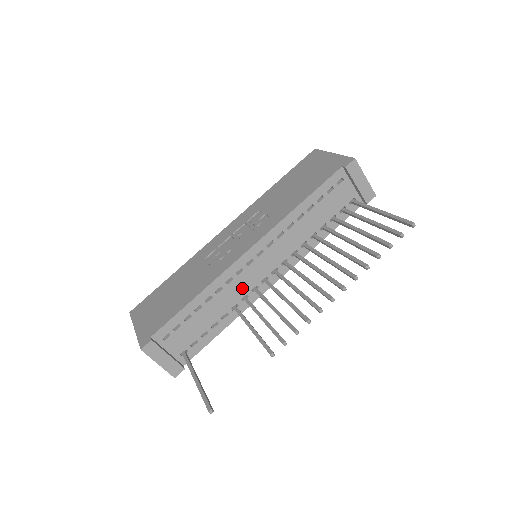
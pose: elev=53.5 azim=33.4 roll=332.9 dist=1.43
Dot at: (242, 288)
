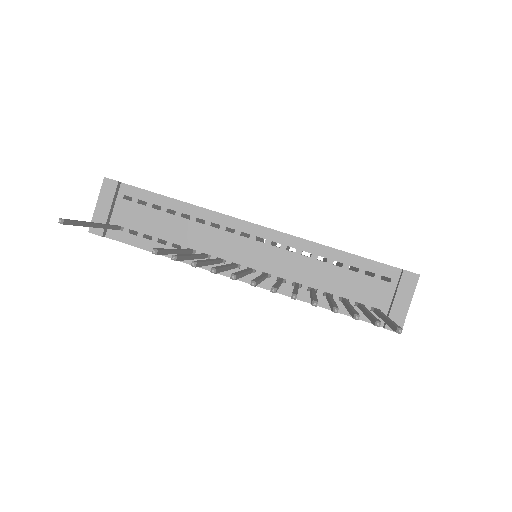
Dot at: (215, 245)
